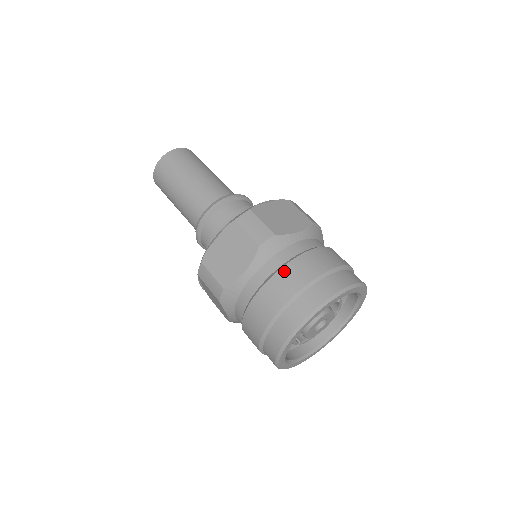
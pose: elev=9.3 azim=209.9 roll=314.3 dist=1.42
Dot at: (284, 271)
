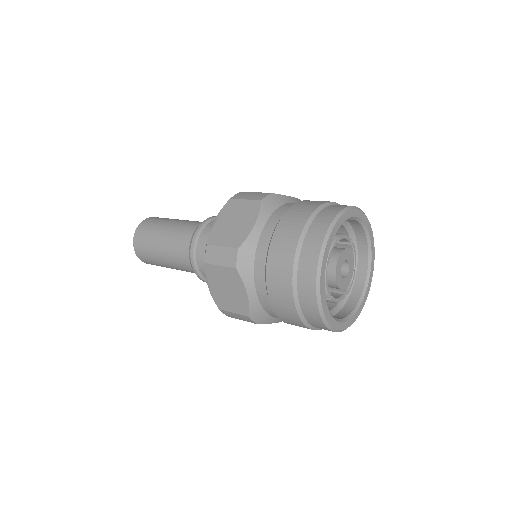
Dot at: (292, 209)
